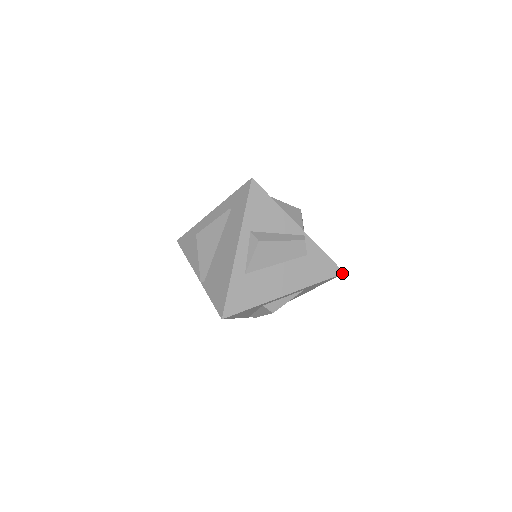
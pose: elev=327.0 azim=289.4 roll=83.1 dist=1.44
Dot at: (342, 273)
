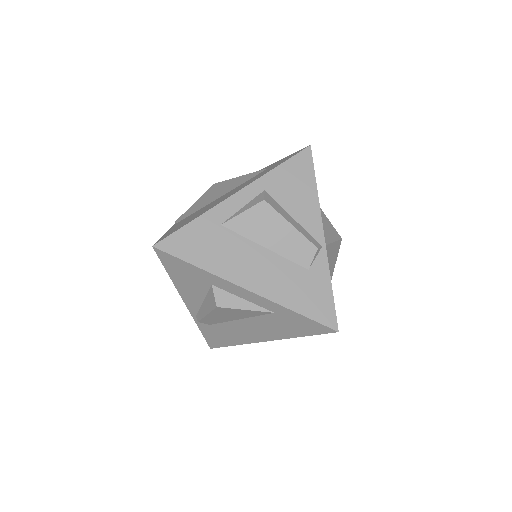
Dot at: (335, 329)
